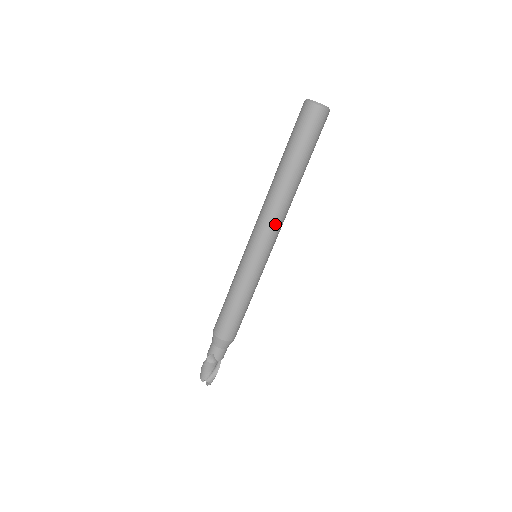
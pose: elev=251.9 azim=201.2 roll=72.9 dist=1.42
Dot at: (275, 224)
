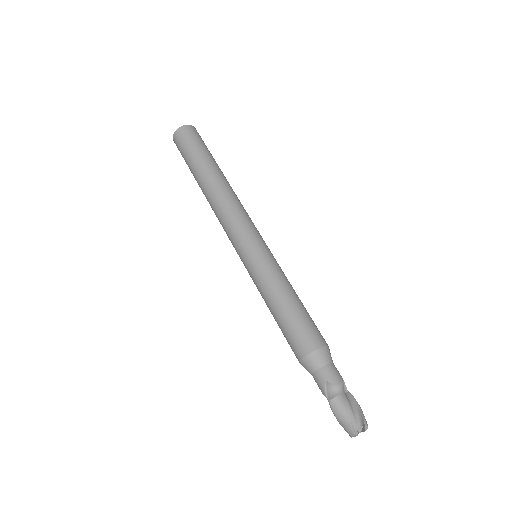
Dot at: (237, 212)
